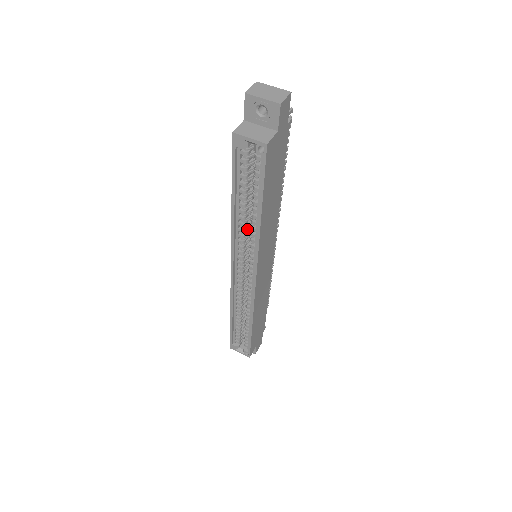
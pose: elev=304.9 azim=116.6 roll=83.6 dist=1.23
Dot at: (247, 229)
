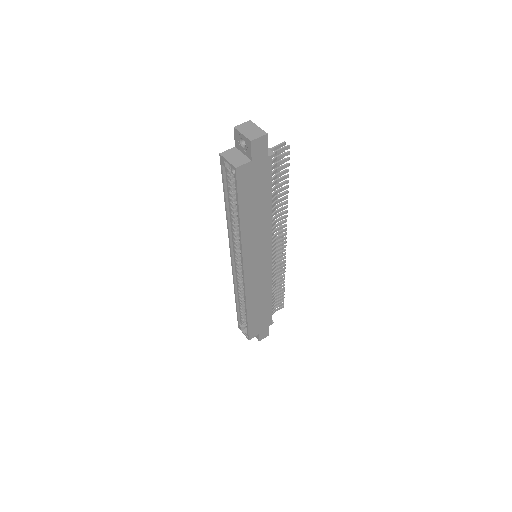
Dot at: occluded
